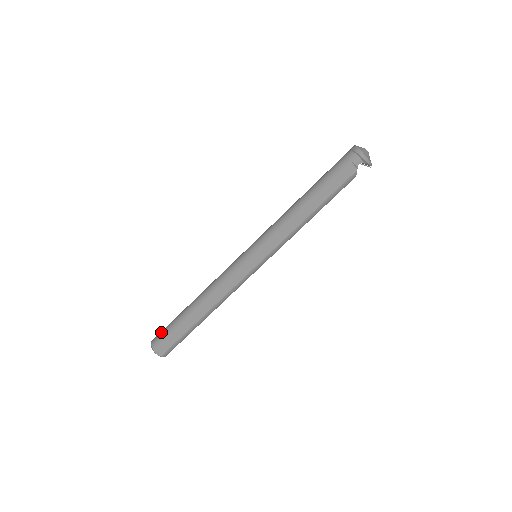
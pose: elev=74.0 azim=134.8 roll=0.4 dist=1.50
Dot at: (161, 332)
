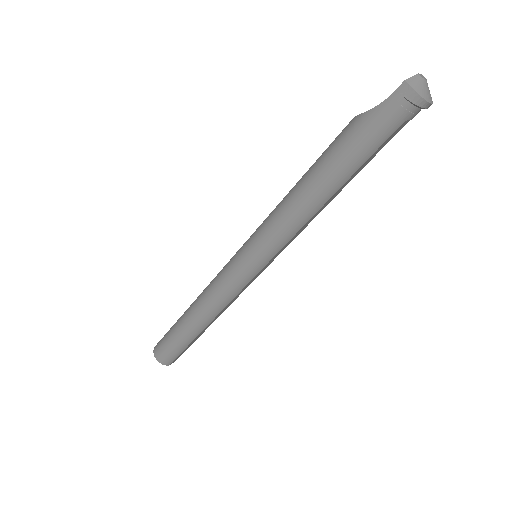
Dot at: (166, 353)
